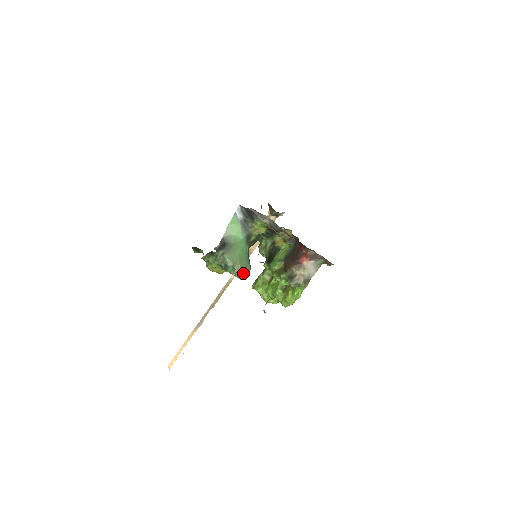
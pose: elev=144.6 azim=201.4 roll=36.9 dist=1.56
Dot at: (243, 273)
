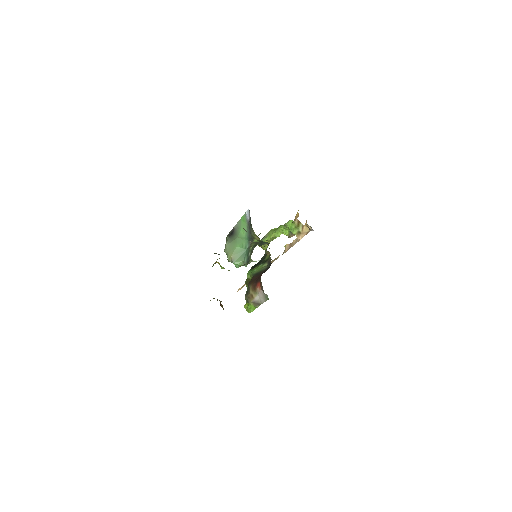
Dot at: (236, 264)
